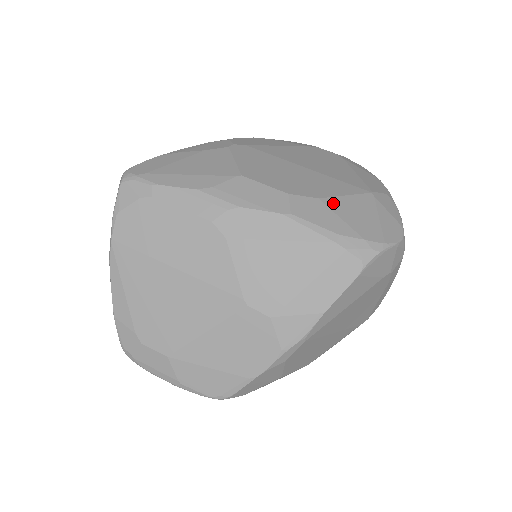
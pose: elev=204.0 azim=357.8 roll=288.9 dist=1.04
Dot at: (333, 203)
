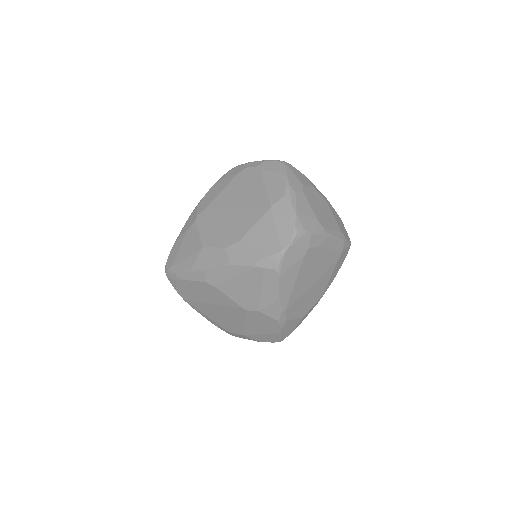
Dot at: (248, 238)
